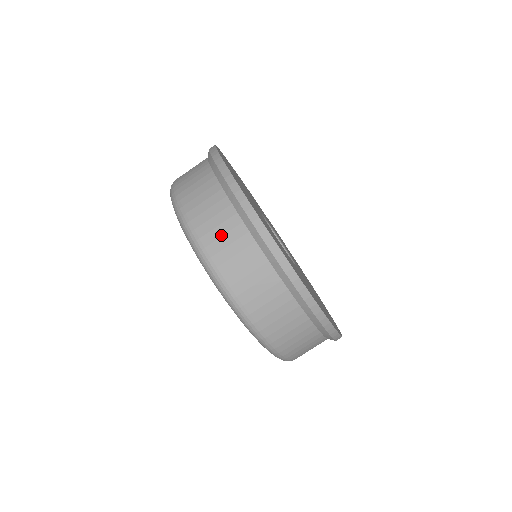
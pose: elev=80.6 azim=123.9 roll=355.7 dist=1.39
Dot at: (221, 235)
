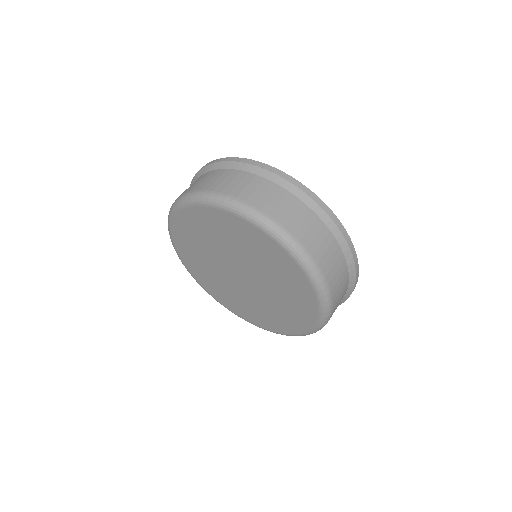
Dot at: (198, 182)
